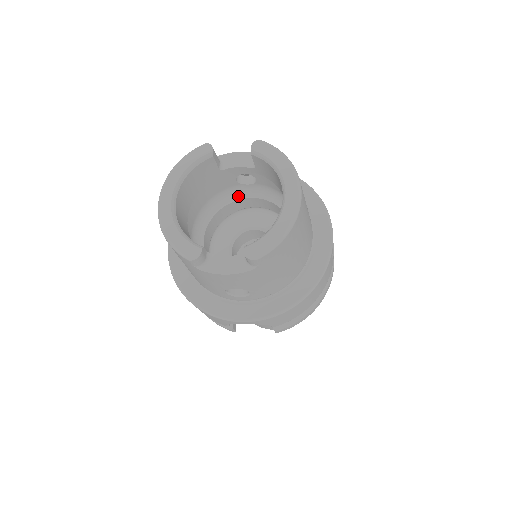
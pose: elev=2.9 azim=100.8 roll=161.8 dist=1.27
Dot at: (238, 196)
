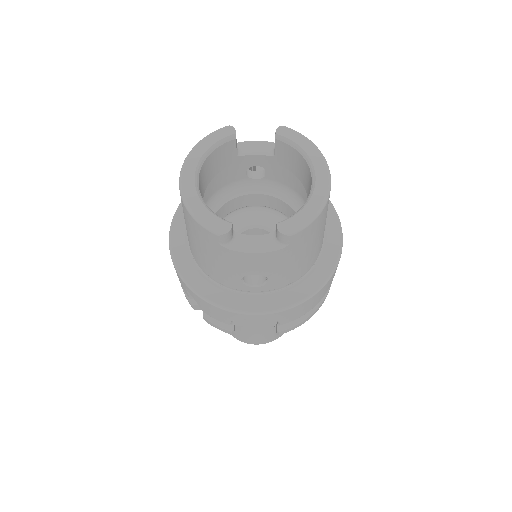
Dot at: (244, 191)
